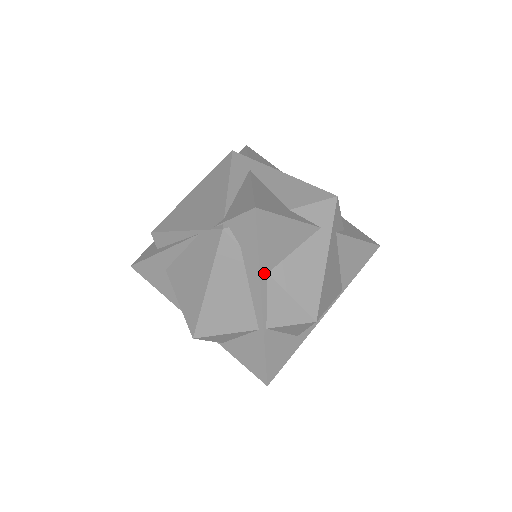
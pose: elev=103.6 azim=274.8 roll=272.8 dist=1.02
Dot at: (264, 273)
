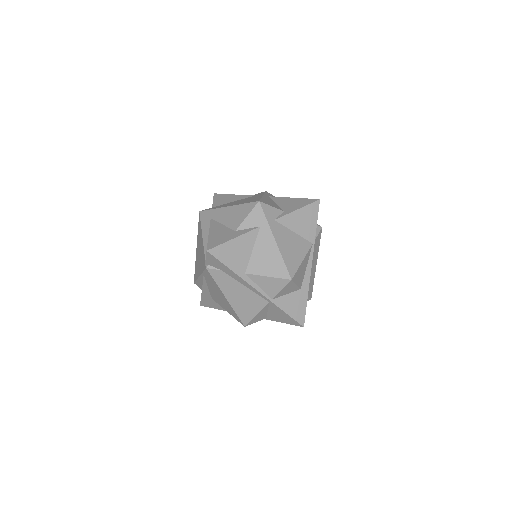
Dot at: (243, 275)
